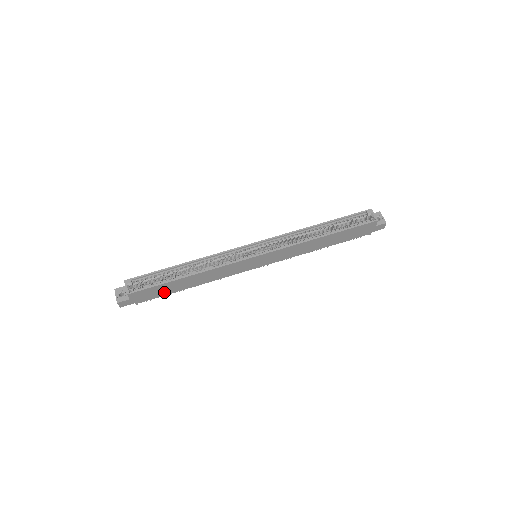
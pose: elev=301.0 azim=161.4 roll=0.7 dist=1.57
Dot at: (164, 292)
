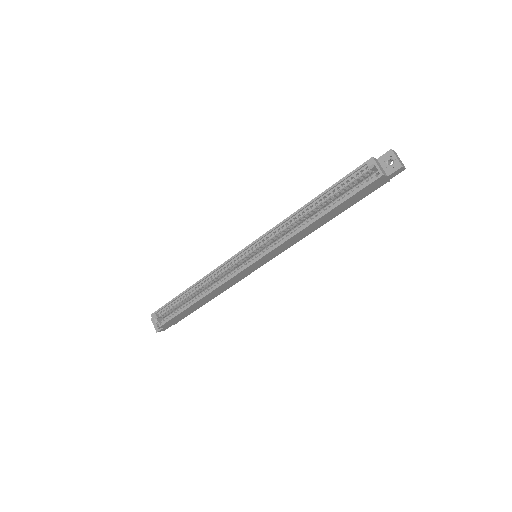
Dot at: (189, 312)
